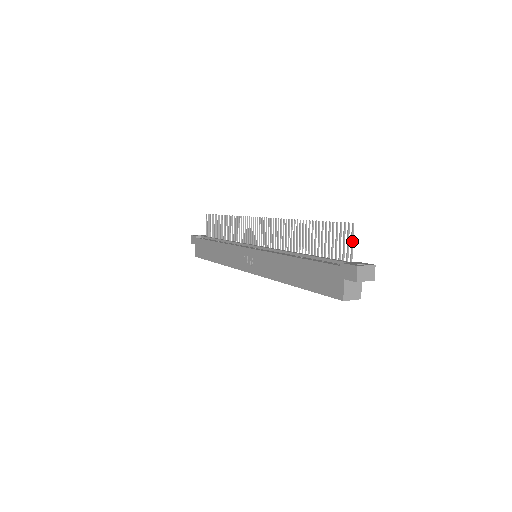
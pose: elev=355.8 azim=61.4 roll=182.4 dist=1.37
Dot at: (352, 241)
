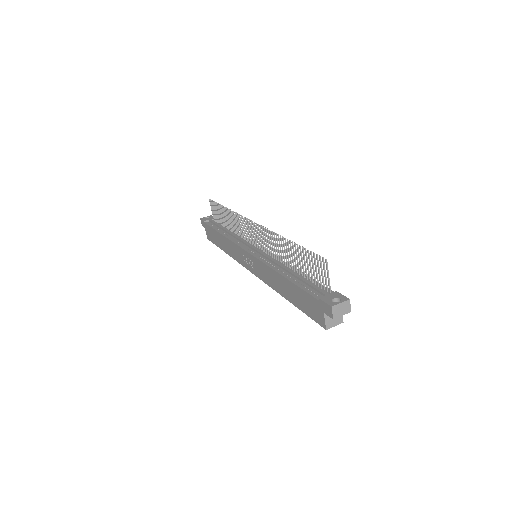
Dot at: (328, 274)
